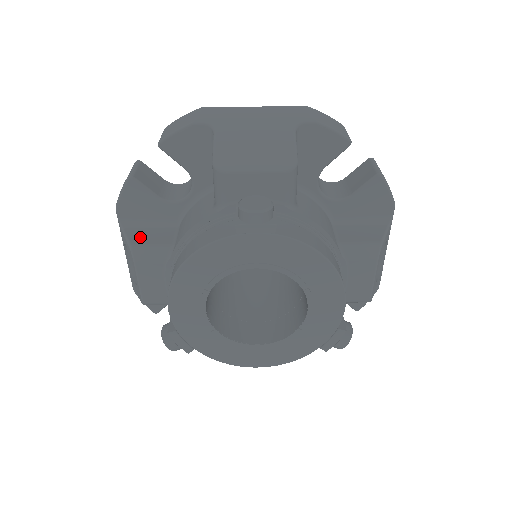
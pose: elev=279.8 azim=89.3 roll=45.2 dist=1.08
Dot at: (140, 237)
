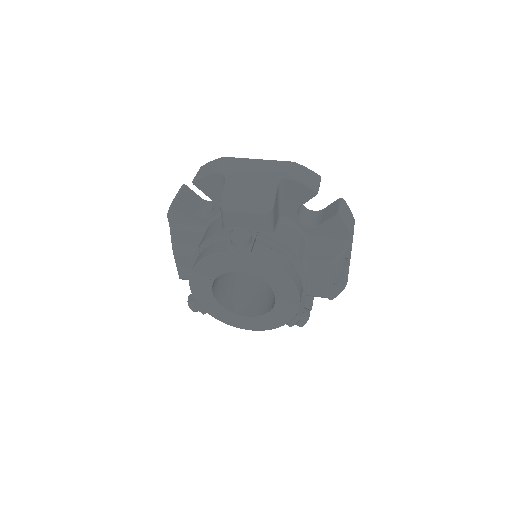
Dot at: (179, 237)
